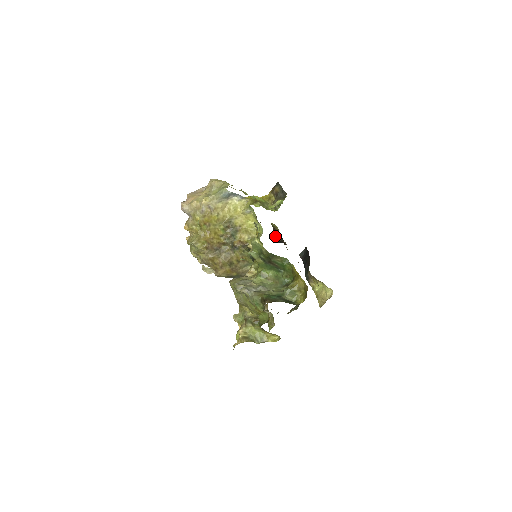
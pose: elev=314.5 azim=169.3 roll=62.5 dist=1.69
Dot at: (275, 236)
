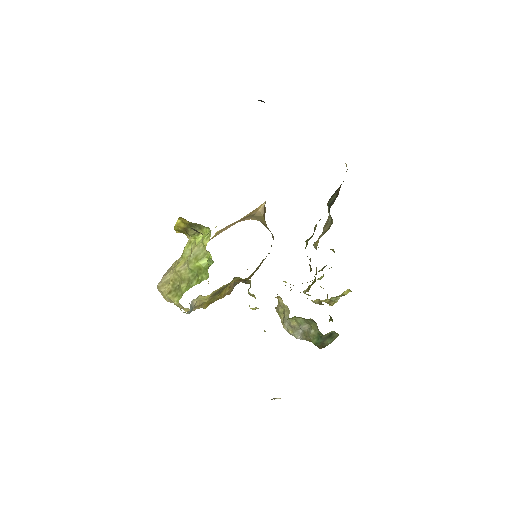
Dot at: occluded
